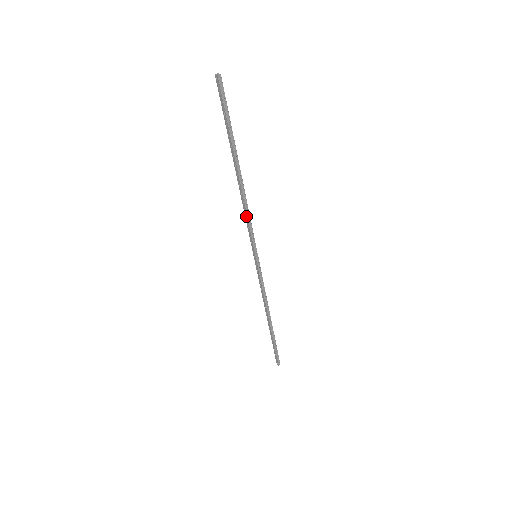
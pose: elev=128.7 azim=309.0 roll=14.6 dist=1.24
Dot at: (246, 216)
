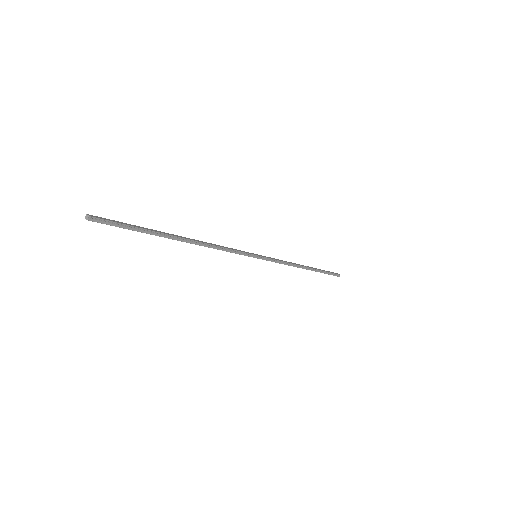
Dot at: occluded
